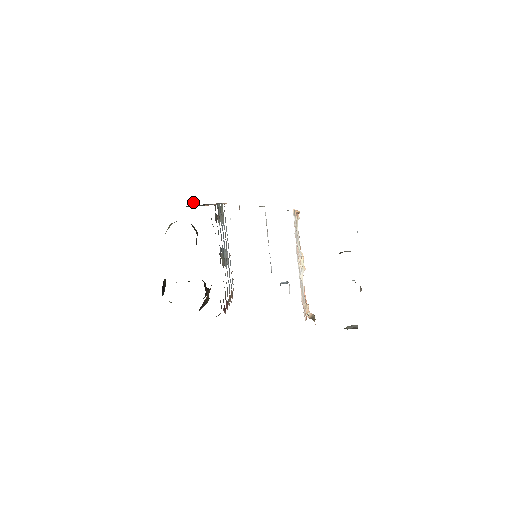
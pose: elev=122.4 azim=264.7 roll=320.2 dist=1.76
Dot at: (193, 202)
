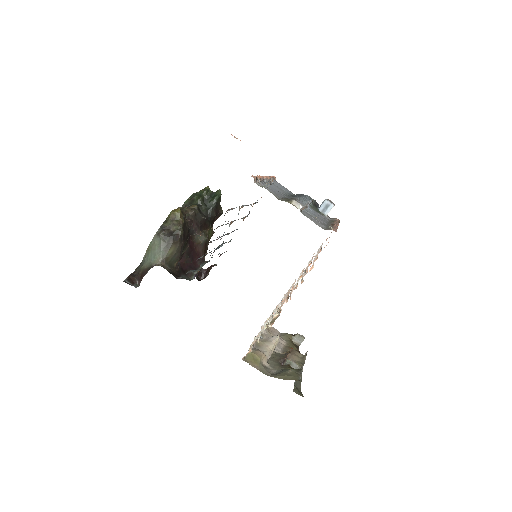
Dot at: occluded
